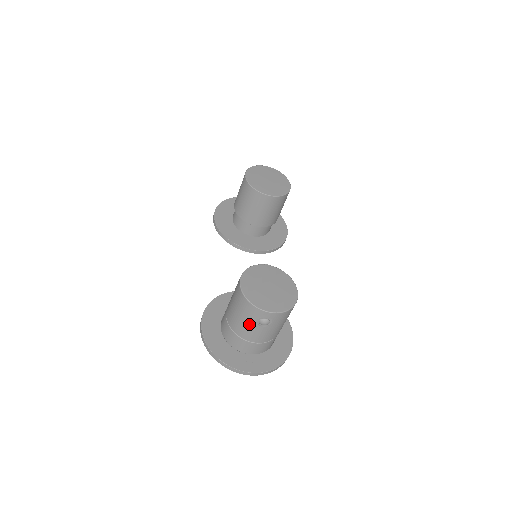
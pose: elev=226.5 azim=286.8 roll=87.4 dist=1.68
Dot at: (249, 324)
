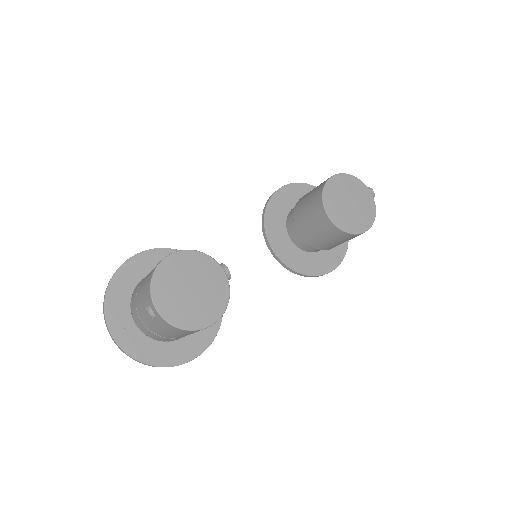
Dot at: (143, 299)
